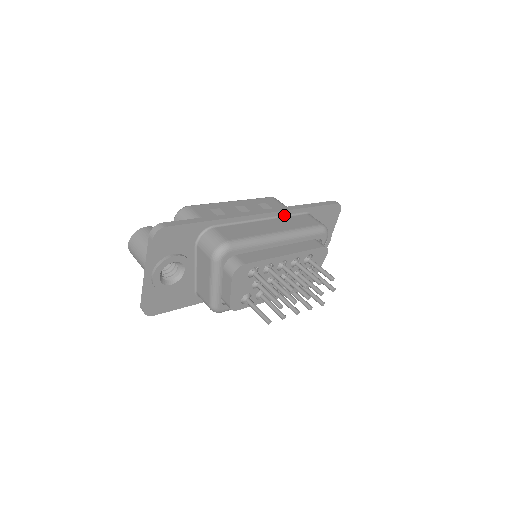
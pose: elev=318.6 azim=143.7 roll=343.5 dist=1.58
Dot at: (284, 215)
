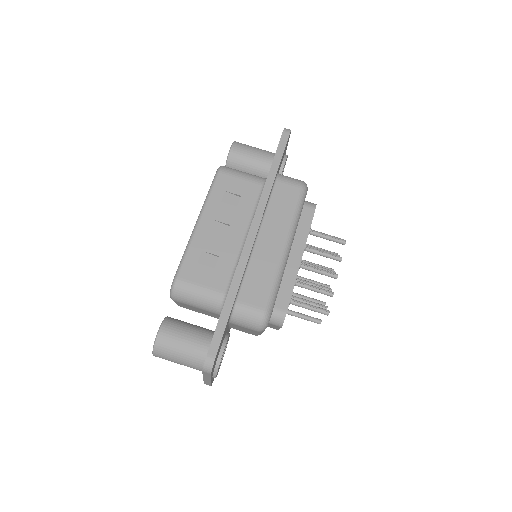
Dot at: (265, 208)
